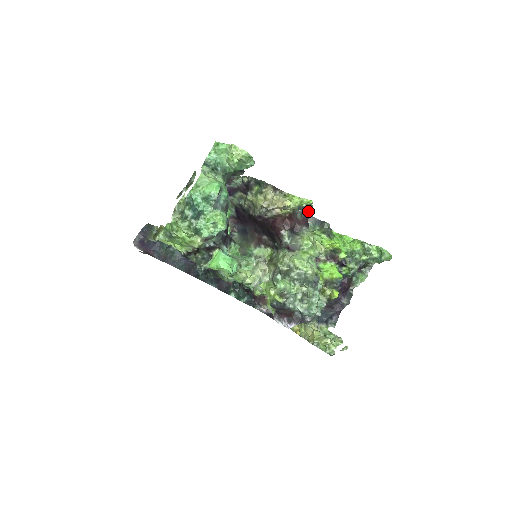
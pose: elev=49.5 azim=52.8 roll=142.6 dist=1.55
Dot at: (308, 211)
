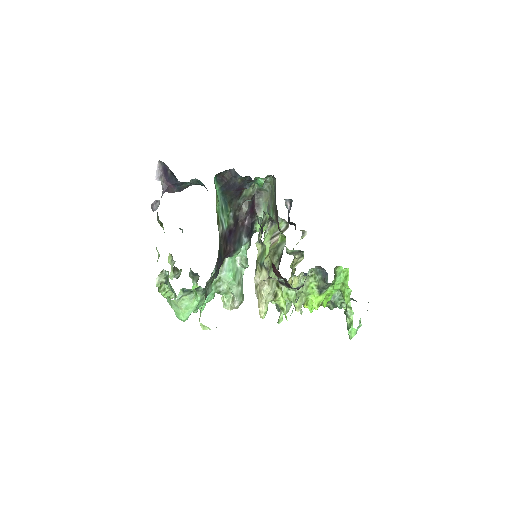
Dot at: occluded
